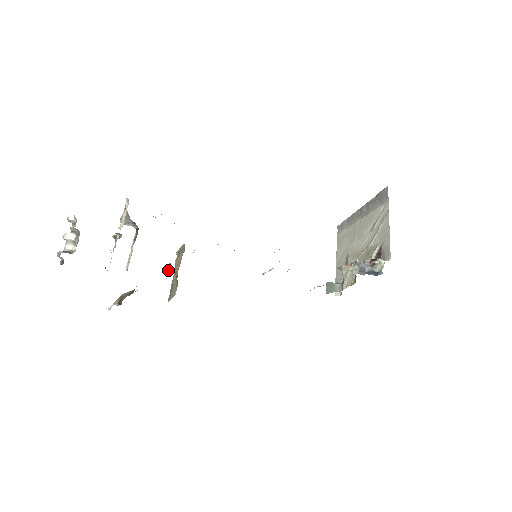
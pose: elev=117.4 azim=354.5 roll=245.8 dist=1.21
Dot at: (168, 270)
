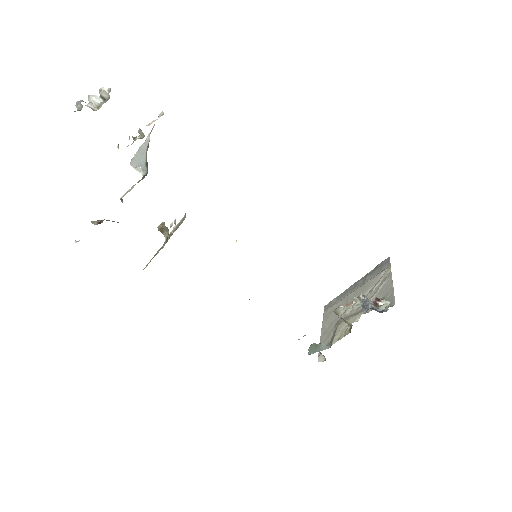
Dot at: (161, 227)
